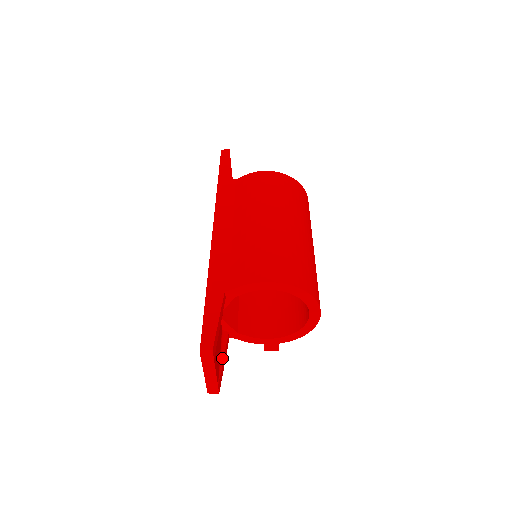
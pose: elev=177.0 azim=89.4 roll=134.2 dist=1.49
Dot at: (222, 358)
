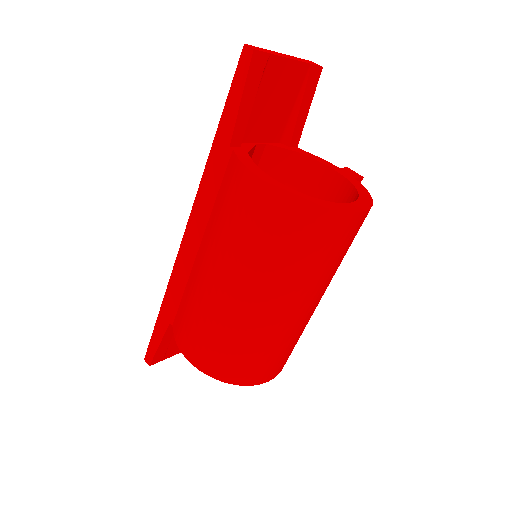
Dot at: occluded
